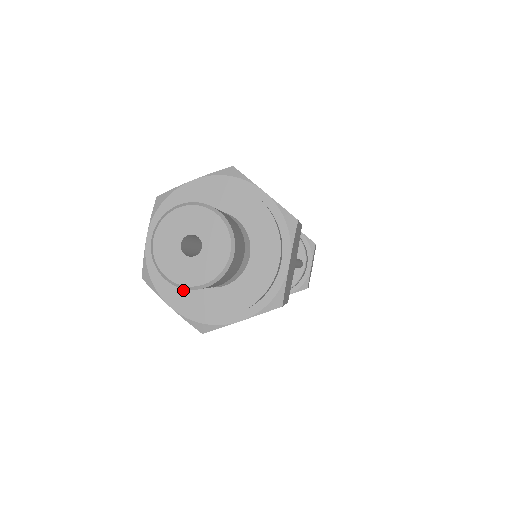
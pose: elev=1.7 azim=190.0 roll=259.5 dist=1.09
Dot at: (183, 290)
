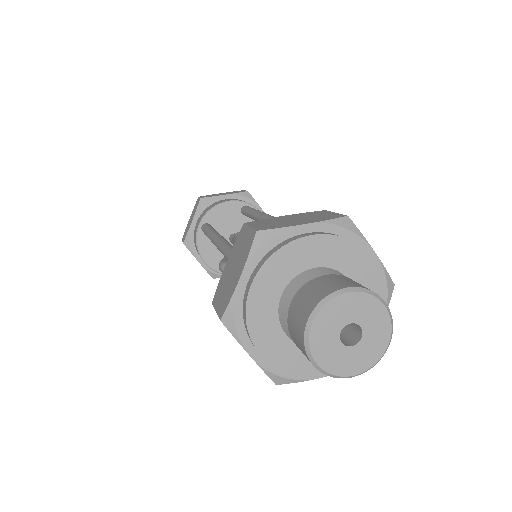
Dot at: (277, 346)
